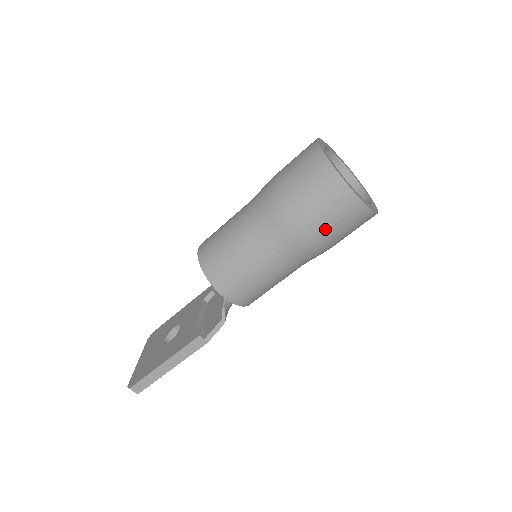
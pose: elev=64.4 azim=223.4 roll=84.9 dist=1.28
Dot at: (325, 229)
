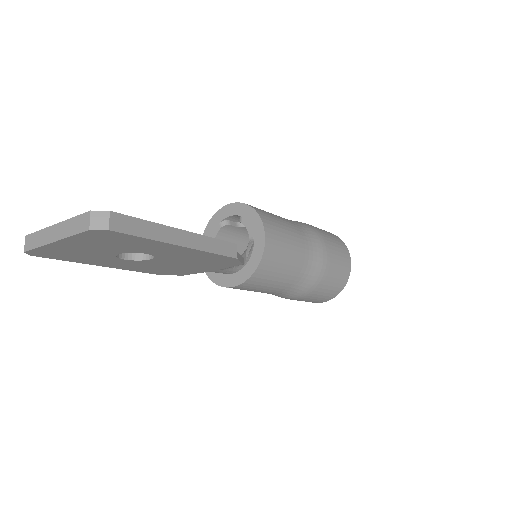
Dot at: (334, 266)
